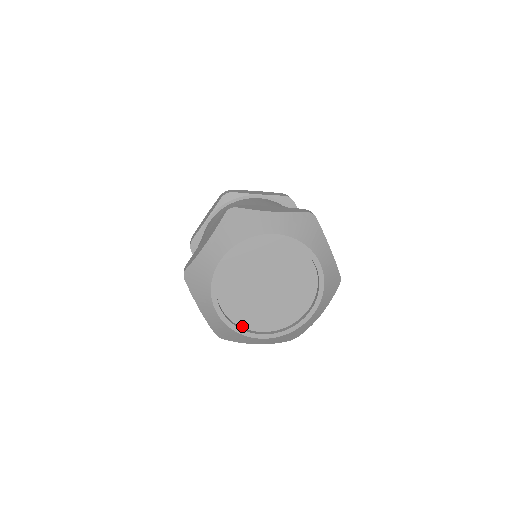
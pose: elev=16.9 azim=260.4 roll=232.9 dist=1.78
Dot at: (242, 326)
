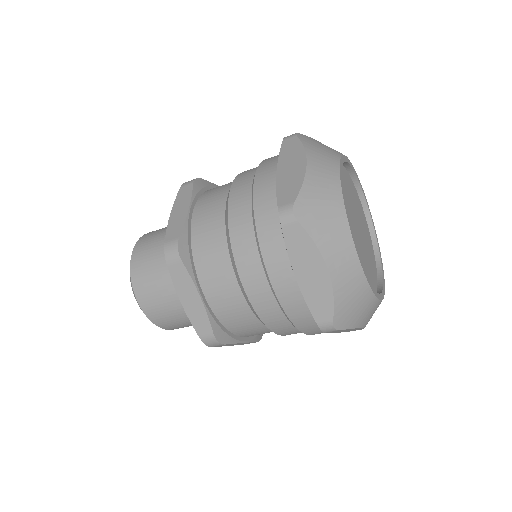
Dot at: occluded
